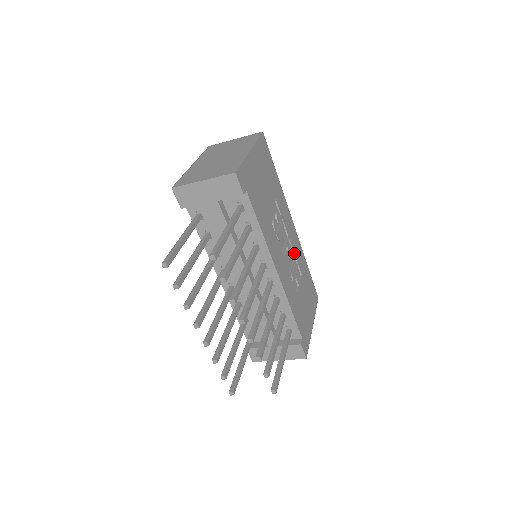
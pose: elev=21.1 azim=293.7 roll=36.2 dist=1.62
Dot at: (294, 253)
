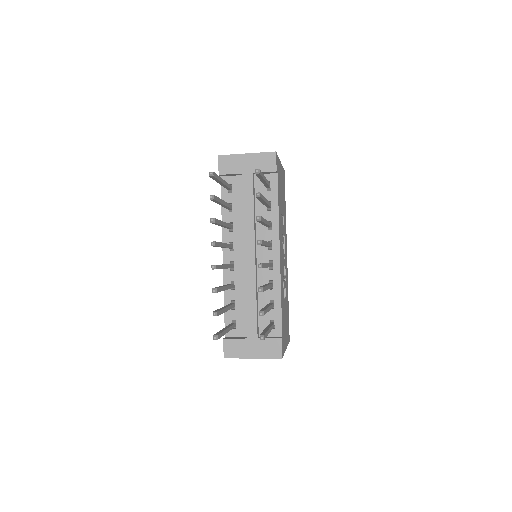
Dot at: (285, 272)
